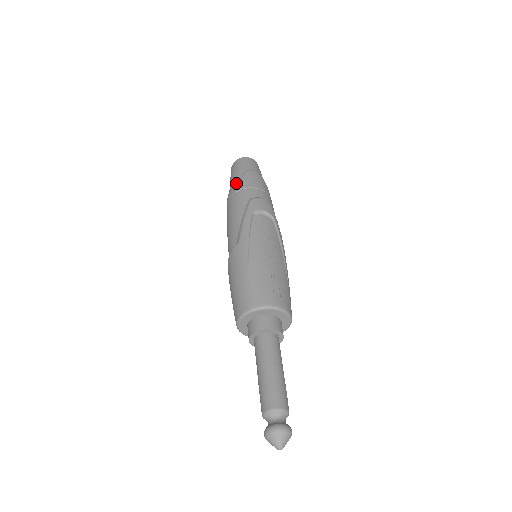
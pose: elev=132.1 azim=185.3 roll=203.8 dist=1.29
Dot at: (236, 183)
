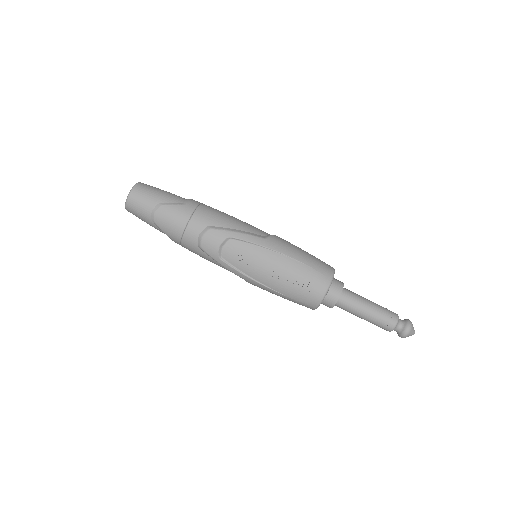
Dot at: occluded
